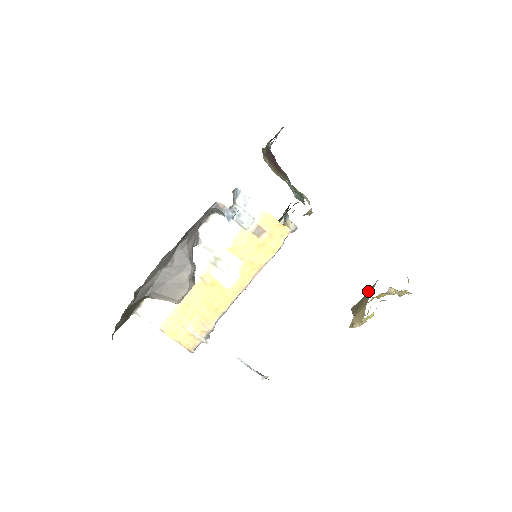
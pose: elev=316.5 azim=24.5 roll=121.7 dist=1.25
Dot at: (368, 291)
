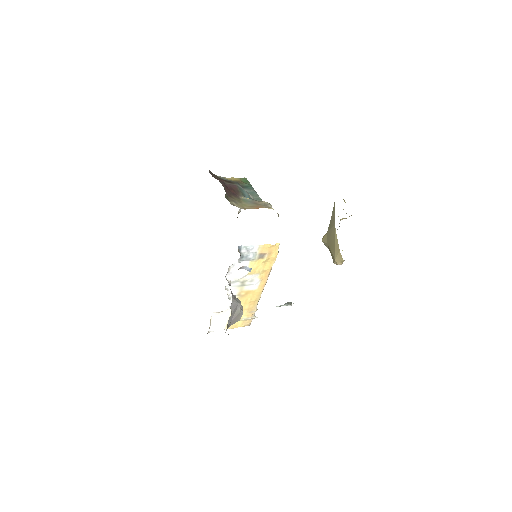
Dot at: (330, 231)
